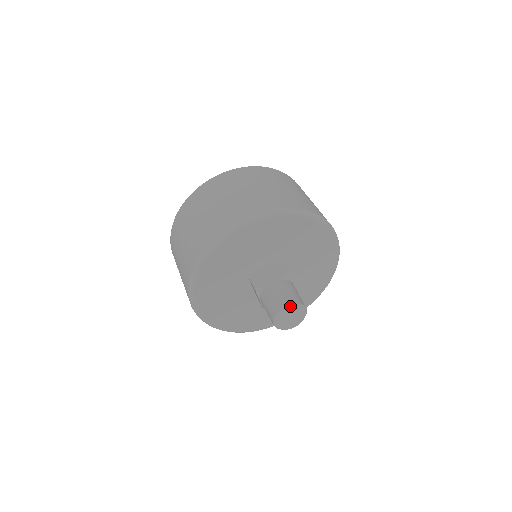
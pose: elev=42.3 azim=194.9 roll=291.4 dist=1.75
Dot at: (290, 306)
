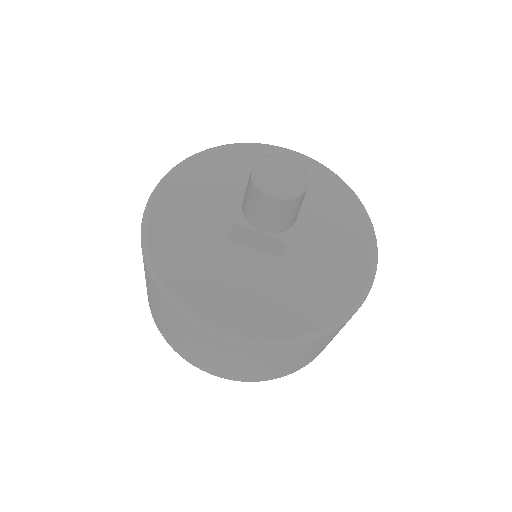
Dot at: (256, 163)
